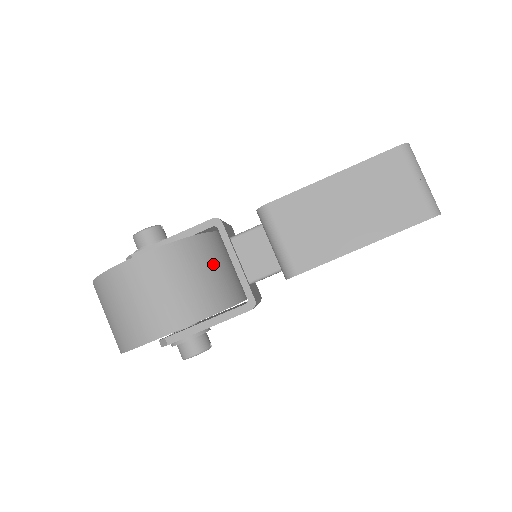
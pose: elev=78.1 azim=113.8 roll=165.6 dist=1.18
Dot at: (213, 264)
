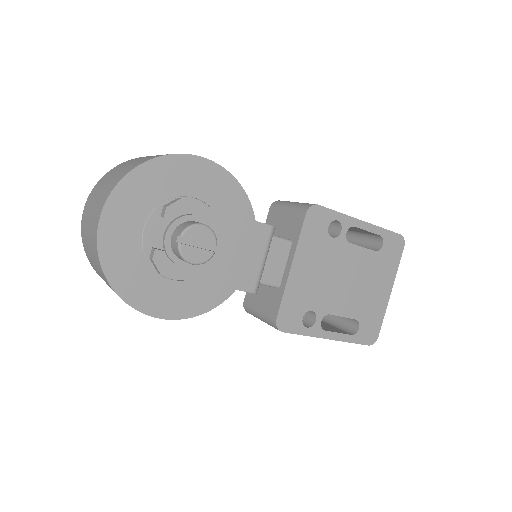
Dot at: occluded
